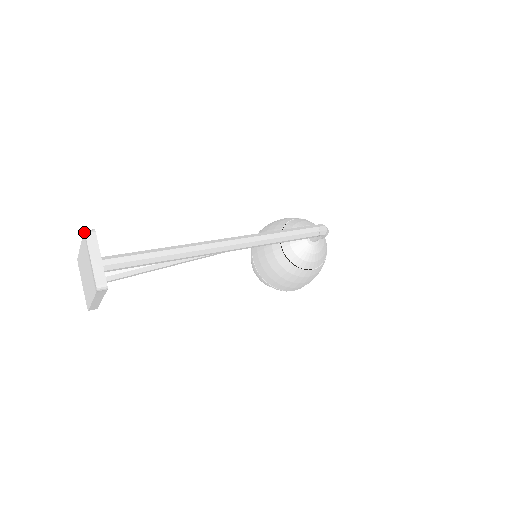
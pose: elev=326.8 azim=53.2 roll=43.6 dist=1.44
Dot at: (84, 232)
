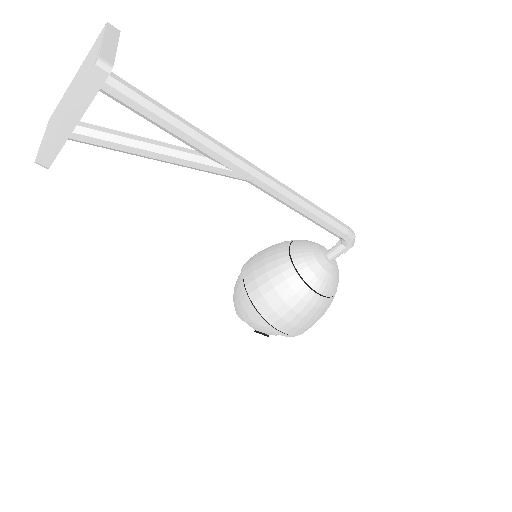
Dot at: (106, 23)
